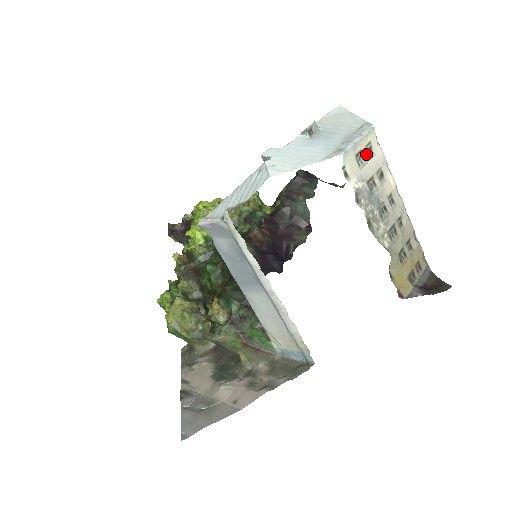
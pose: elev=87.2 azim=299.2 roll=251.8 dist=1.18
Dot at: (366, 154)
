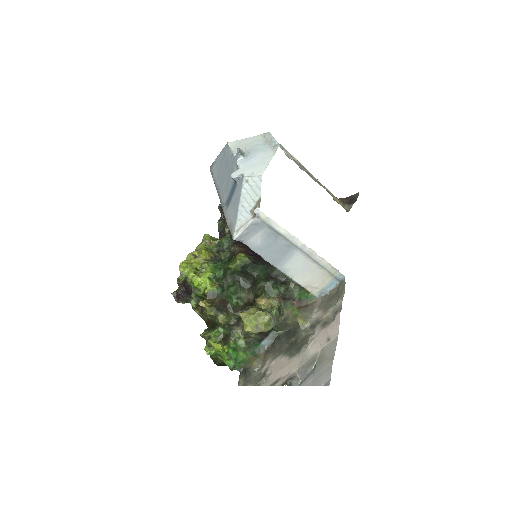
Dot at: (280, 147)
